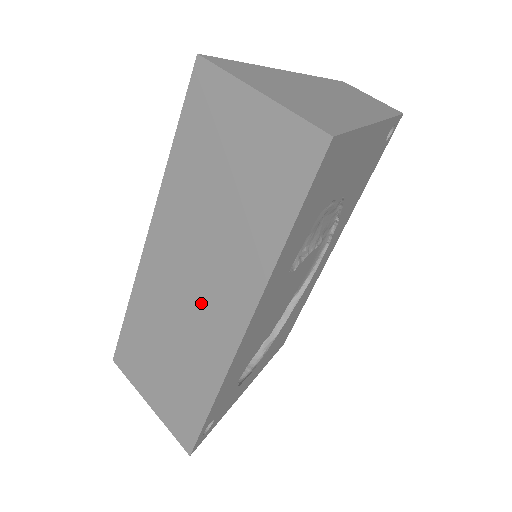
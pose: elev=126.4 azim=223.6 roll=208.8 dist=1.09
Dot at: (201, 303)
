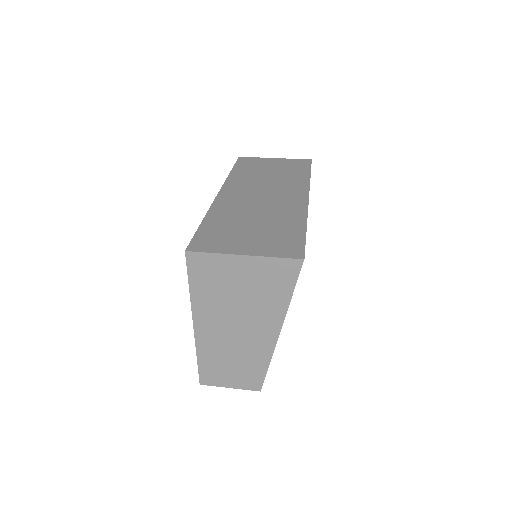
Dot at: (273, 199)
